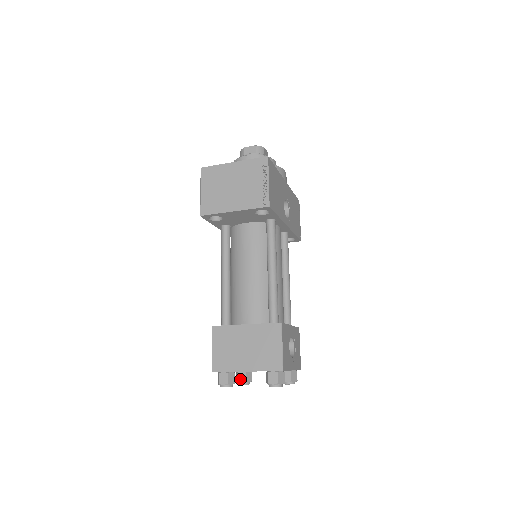
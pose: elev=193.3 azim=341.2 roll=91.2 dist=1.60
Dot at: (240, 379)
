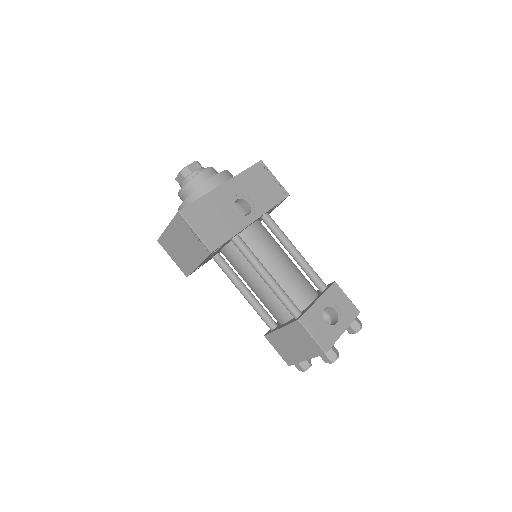
Dot at: occluded
